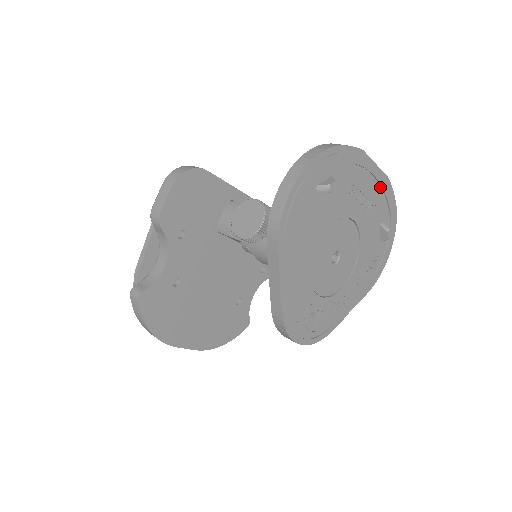
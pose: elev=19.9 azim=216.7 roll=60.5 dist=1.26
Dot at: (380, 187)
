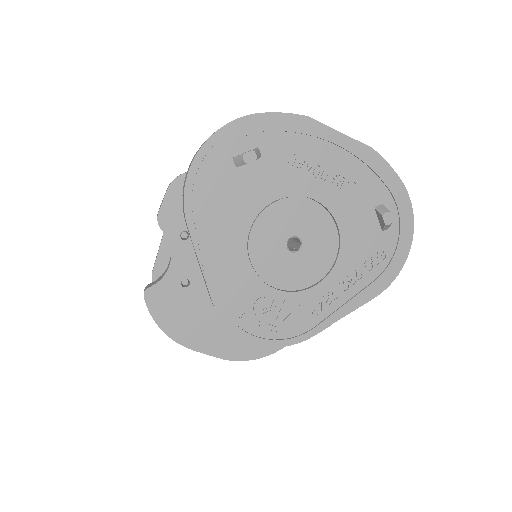
Dot at: (359, 160)
